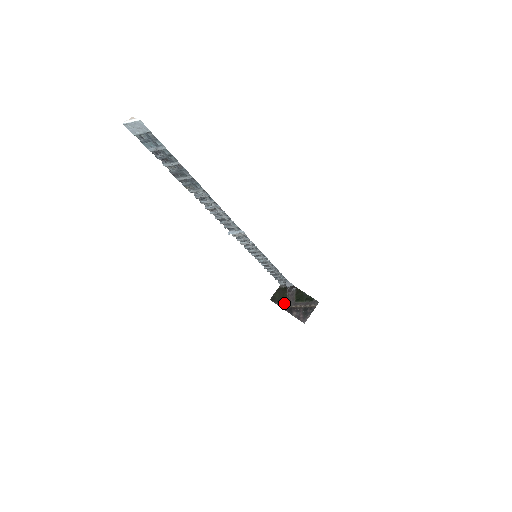
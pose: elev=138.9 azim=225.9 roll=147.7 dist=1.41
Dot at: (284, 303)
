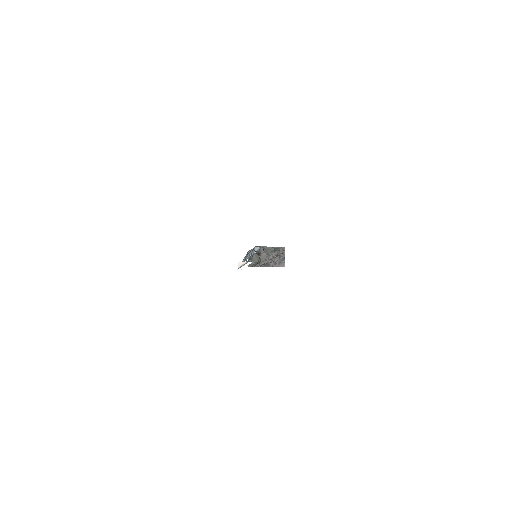
Dot at: (260, 263)
